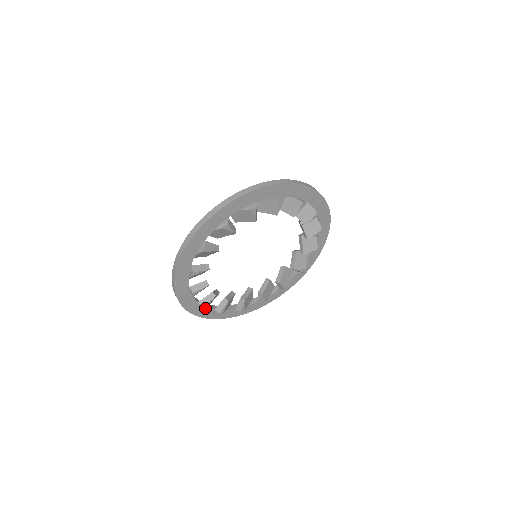
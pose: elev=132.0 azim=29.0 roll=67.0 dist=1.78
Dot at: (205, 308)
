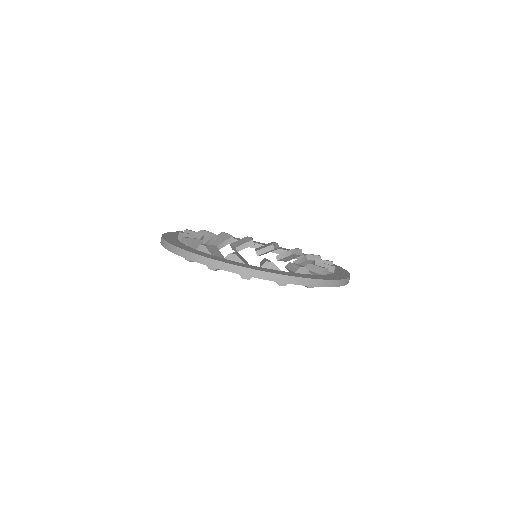
Dot at: occluded
